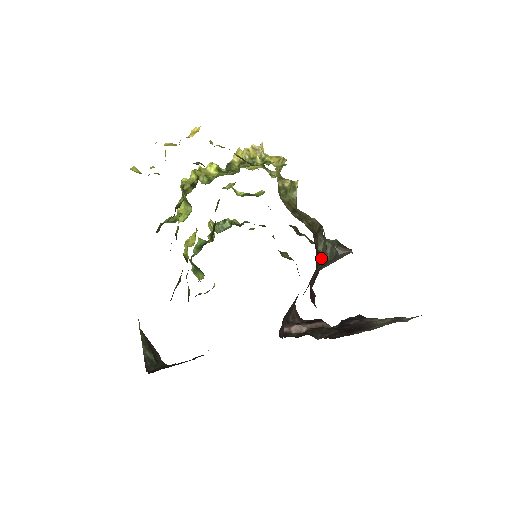
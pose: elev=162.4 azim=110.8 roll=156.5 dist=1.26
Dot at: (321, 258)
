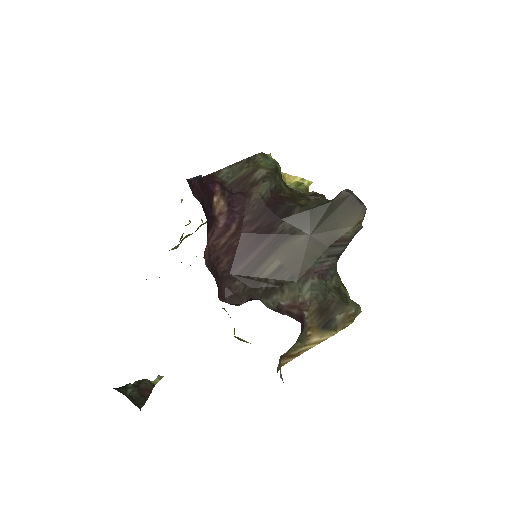
Dot at: (249, 166)
